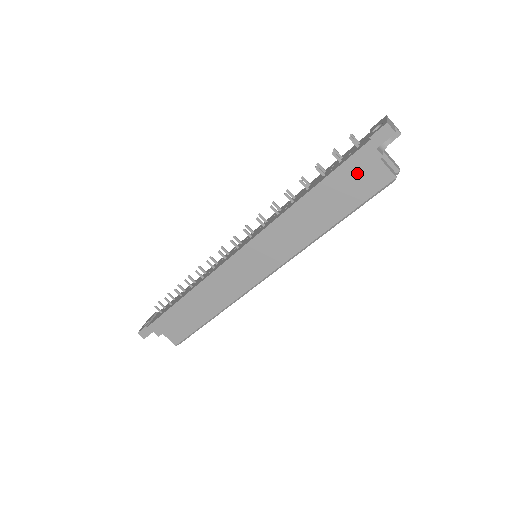
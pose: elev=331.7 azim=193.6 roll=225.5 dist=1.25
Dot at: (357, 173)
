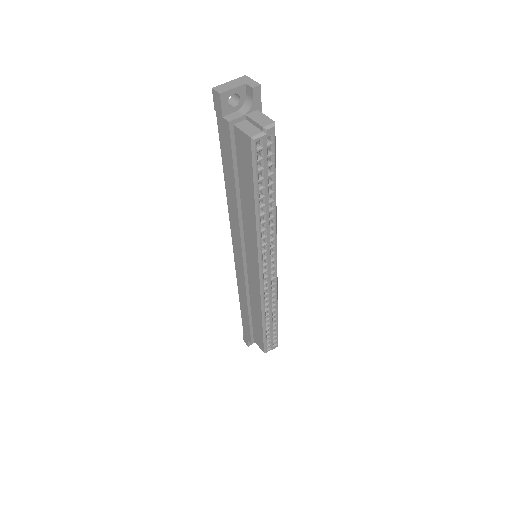
Dot at: (229, 148)
